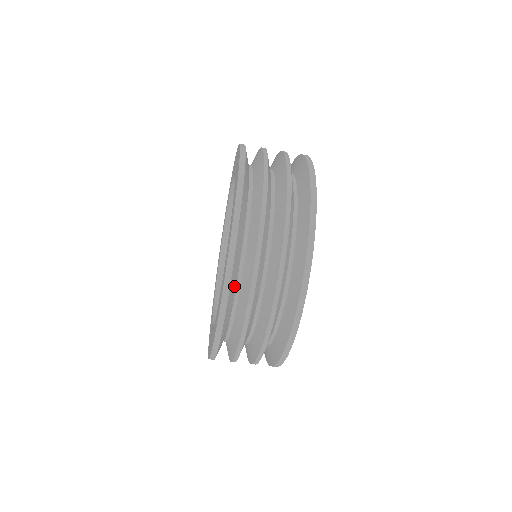
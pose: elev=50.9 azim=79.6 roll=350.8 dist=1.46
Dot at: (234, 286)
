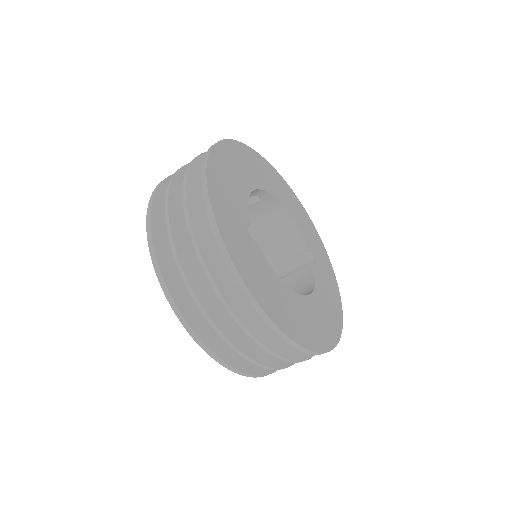
Dot at: occluded
